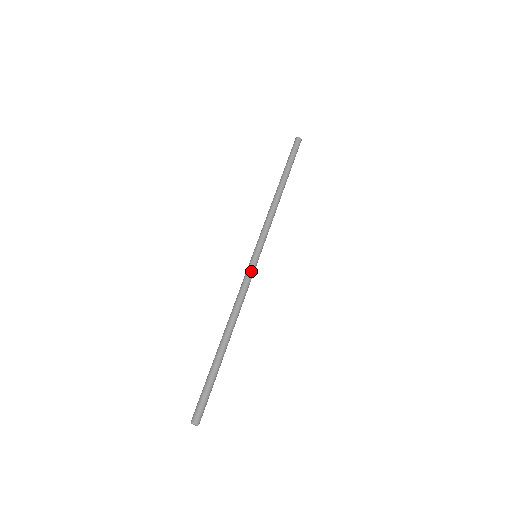
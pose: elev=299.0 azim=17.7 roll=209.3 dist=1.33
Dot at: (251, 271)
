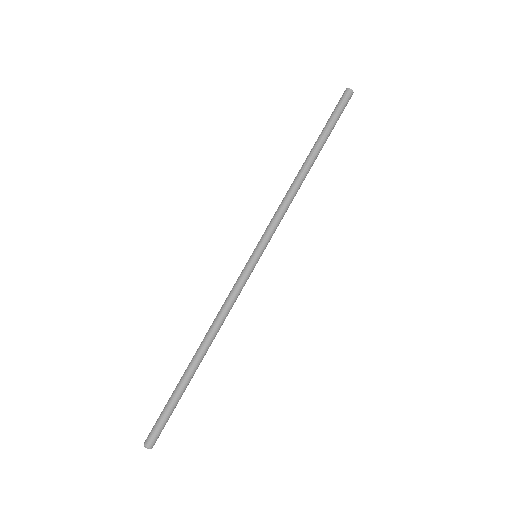
Dot at: occluded
